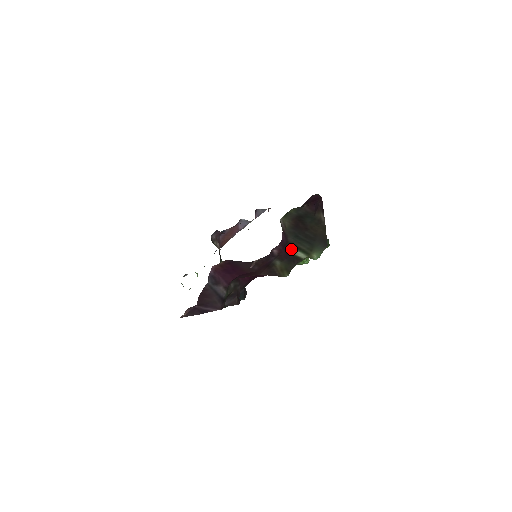
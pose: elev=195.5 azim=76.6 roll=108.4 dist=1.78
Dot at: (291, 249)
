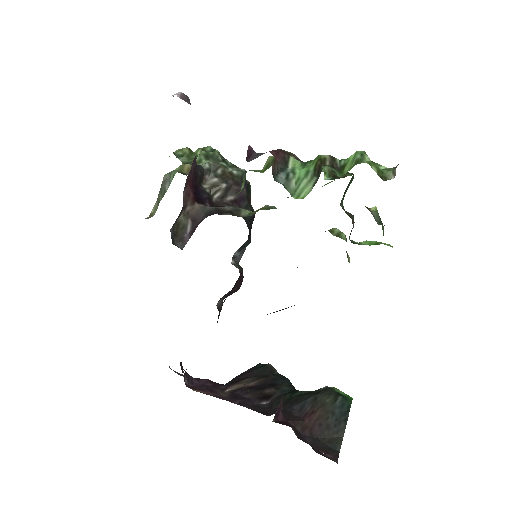
Dot at: occluded
